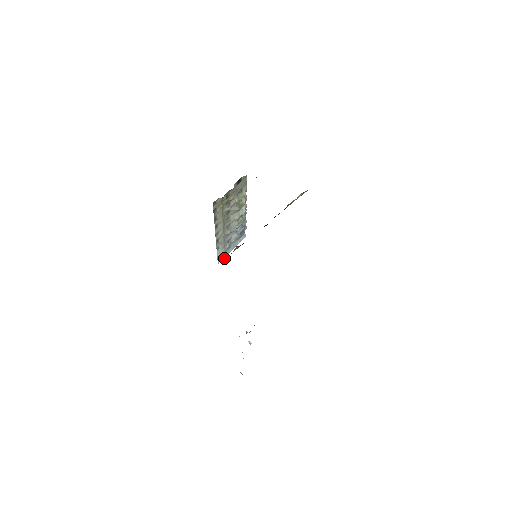
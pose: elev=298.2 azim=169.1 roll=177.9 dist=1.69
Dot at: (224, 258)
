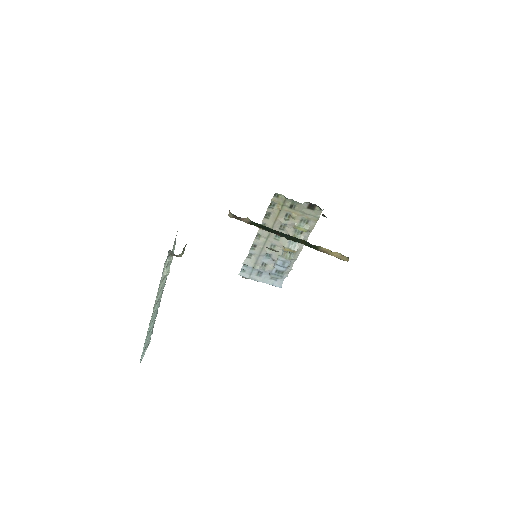
Dot at: (231, 213)
